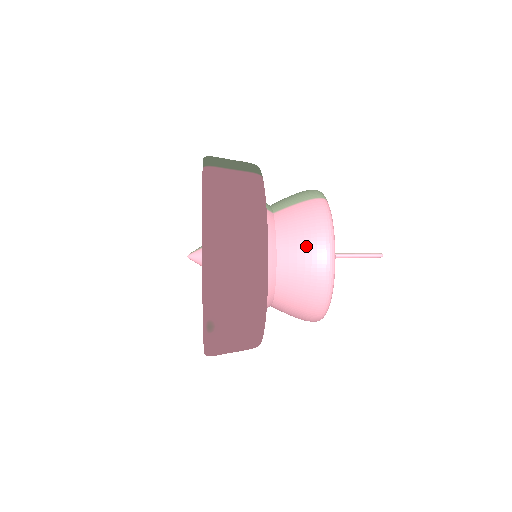
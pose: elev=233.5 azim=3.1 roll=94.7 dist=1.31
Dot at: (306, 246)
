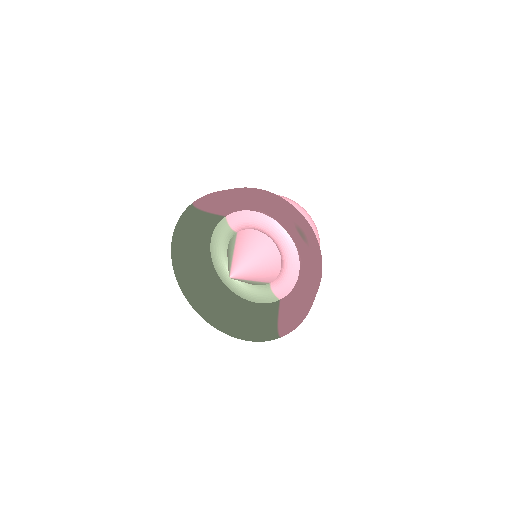
Dot at: occluded
